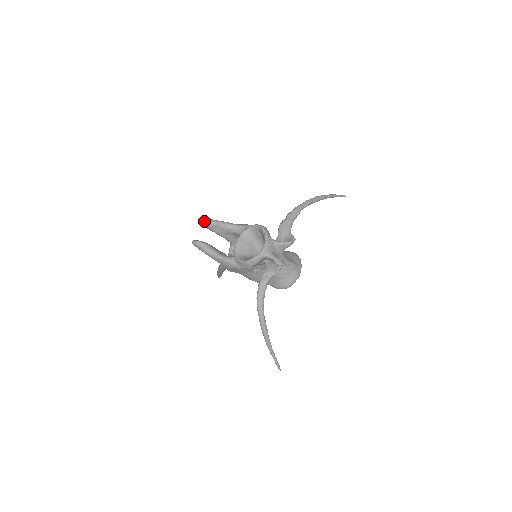
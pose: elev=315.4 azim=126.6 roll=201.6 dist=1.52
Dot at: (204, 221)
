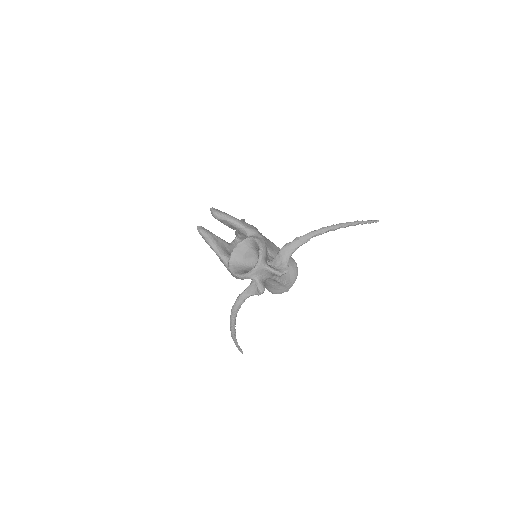
Dot at: (213, 213)
